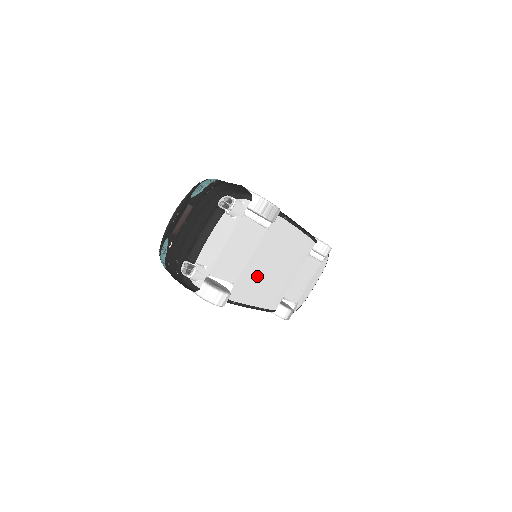
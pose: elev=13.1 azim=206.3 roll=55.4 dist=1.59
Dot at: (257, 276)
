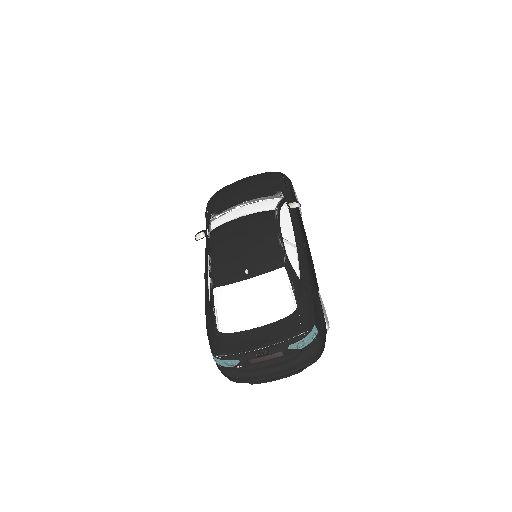
Dot at: occluded
